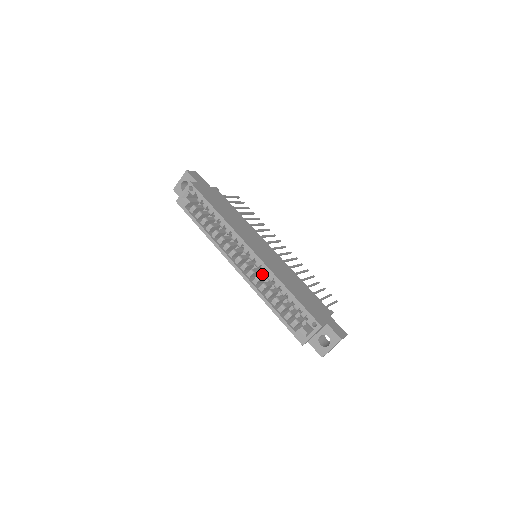
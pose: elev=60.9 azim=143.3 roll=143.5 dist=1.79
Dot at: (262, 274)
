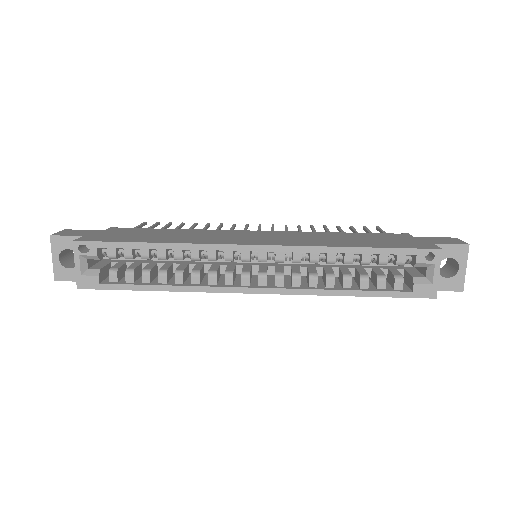
Dot at: (288, 269)
